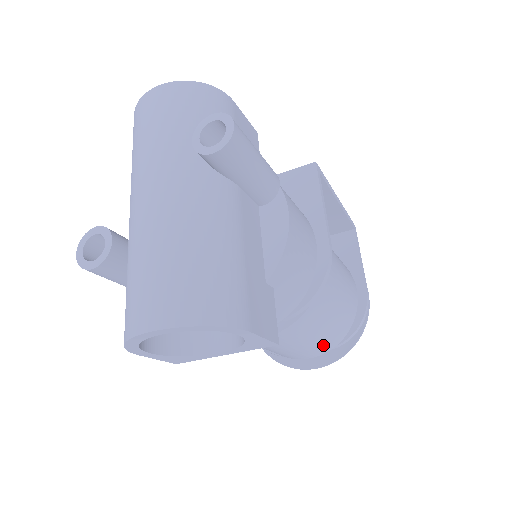
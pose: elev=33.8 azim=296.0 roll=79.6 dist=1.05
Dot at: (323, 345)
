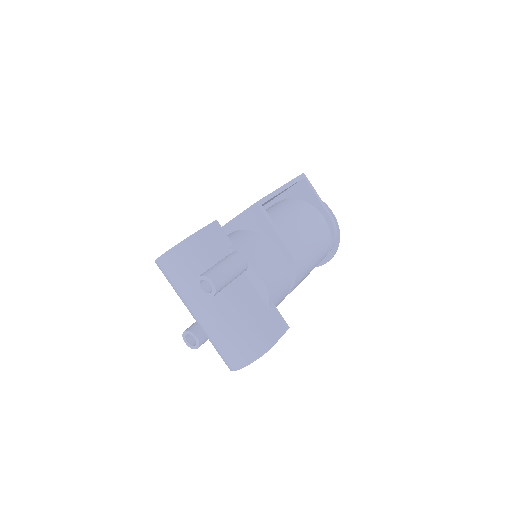
Dot at: occluded
